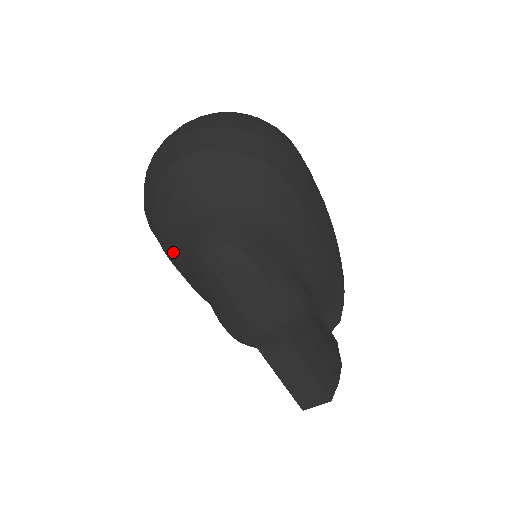
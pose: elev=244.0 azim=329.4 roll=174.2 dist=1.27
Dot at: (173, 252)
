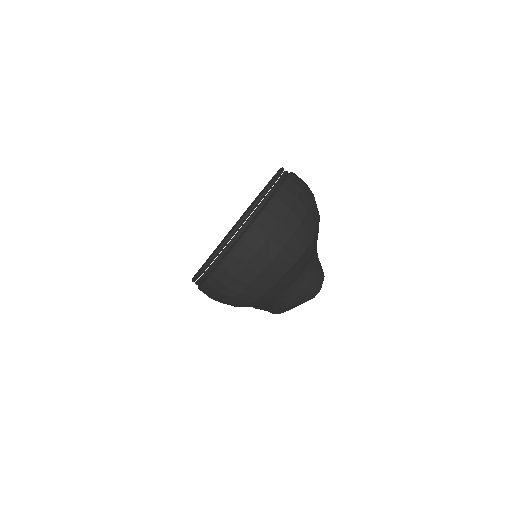
Dot at: (265, 302)
